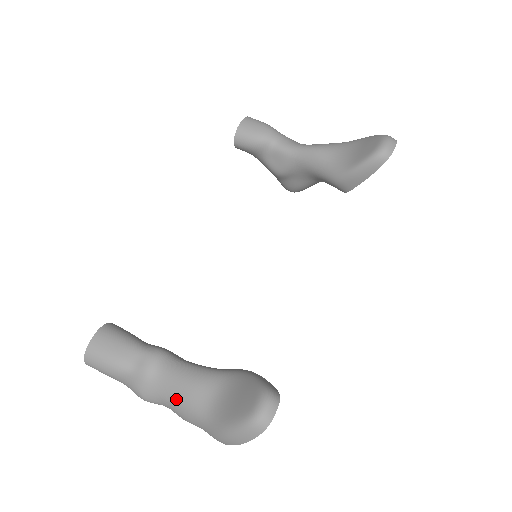
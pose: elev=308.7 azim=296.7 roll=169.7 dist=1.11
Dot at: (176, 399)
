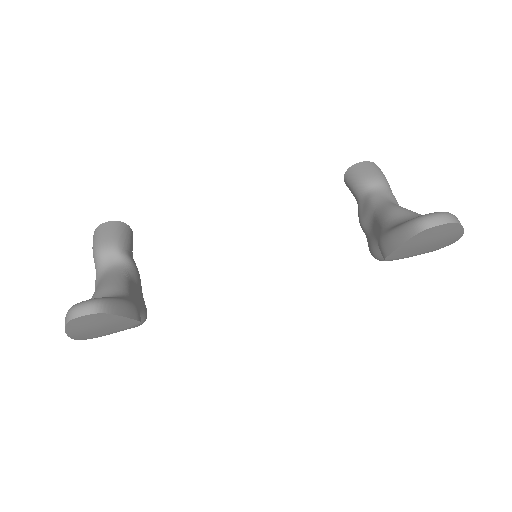
Dot at: (95, 291)
